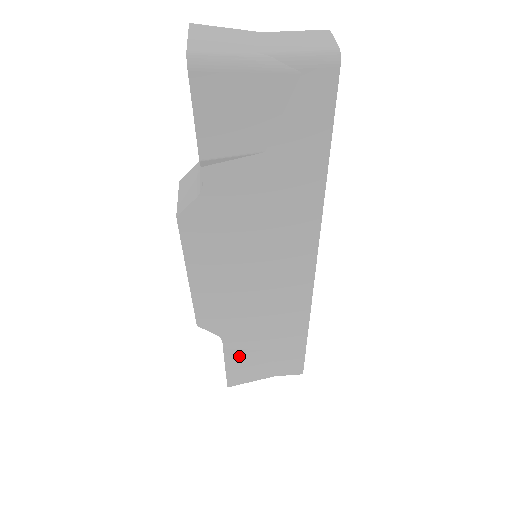
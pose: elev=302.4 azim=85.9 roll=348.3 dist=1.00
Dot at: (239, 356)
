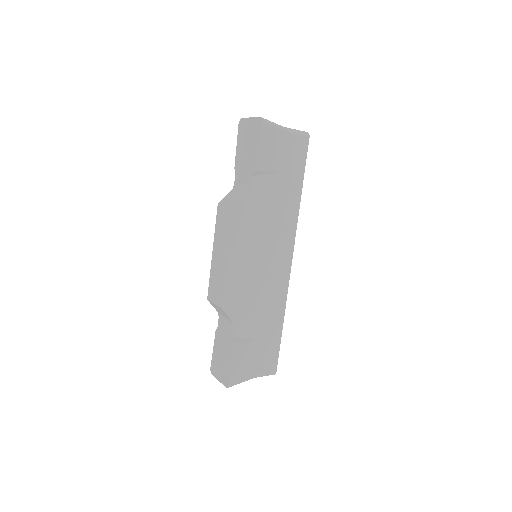
Dot at: (242, 345)
